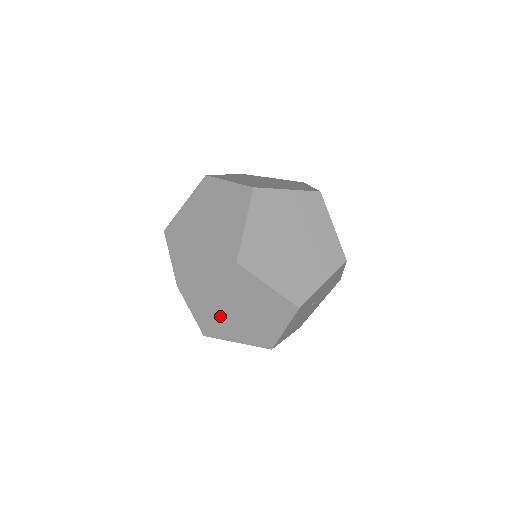
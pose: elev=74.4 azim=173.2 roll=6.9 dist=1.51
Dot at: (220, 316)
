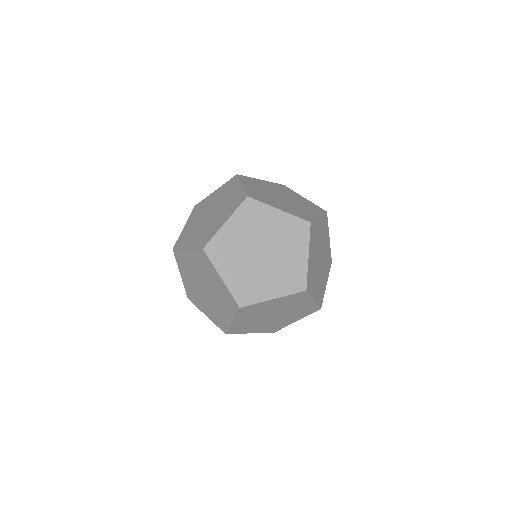
Dot at: (255, 321)
